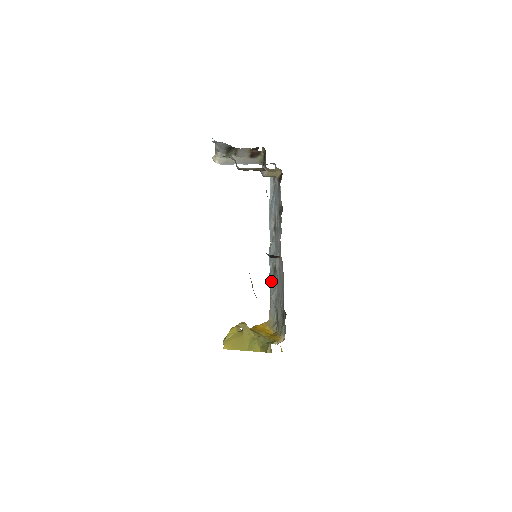
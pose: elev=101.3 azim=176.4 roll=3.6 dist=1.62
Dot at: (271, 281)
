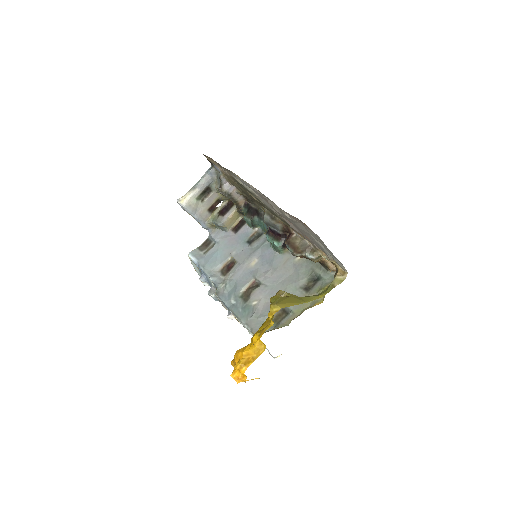
Dot at: (242, 307)
